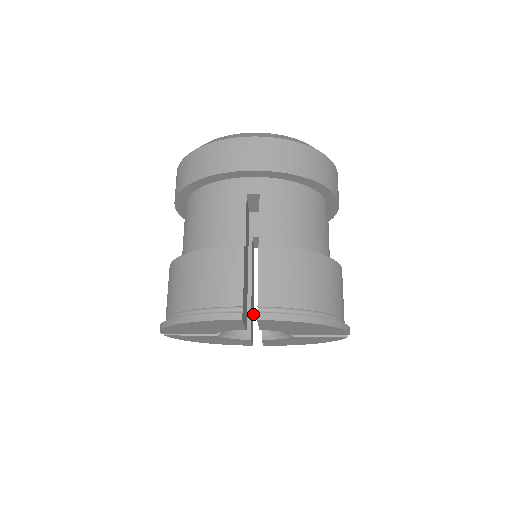
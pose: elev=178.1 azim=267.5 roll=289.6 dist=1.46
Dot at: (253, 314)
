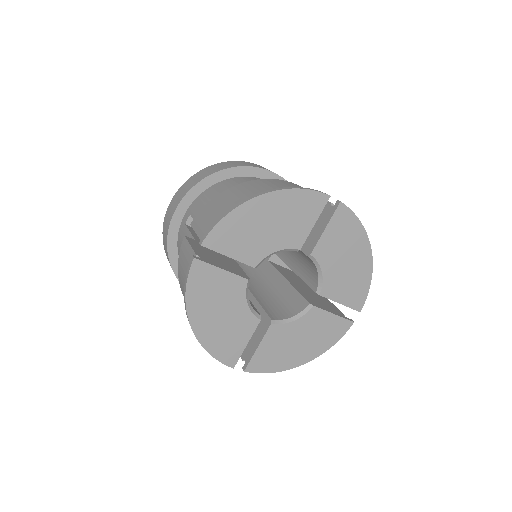
Dot at: occluded
